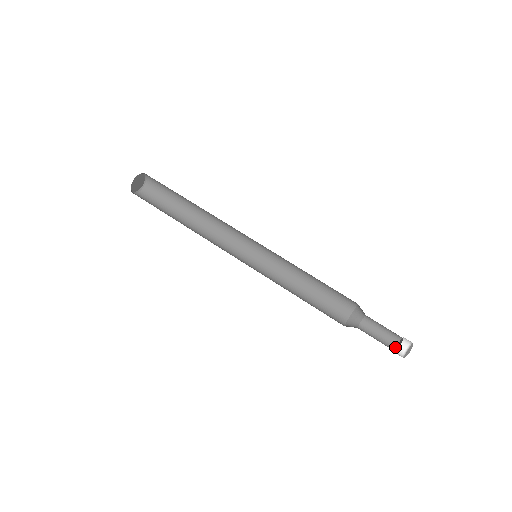
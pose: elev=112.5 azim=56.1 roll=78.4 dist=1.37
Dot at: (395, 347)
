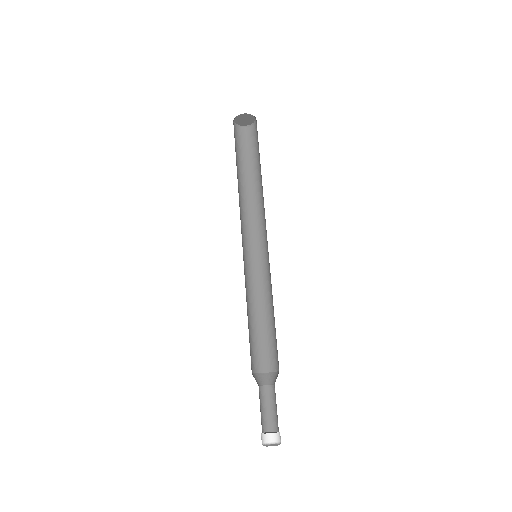
Dot at: (264, 431)
